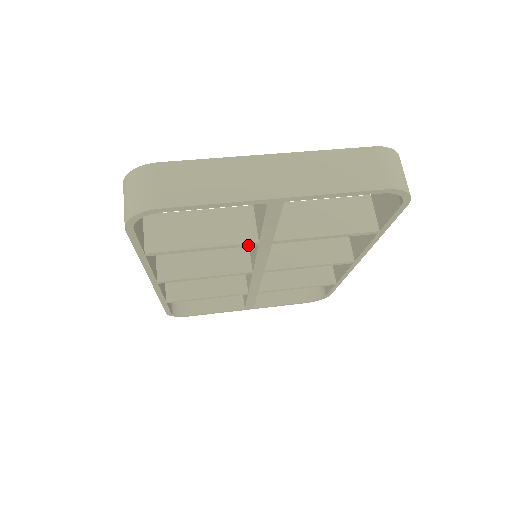
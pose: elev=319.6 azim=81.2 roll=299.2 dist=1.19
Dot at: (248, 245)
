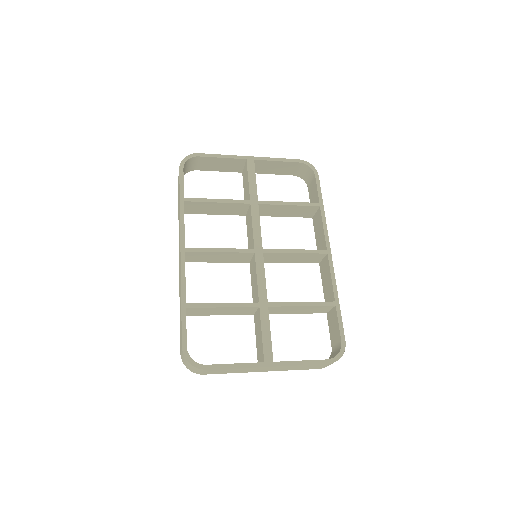
Dot at: (244, 202)
